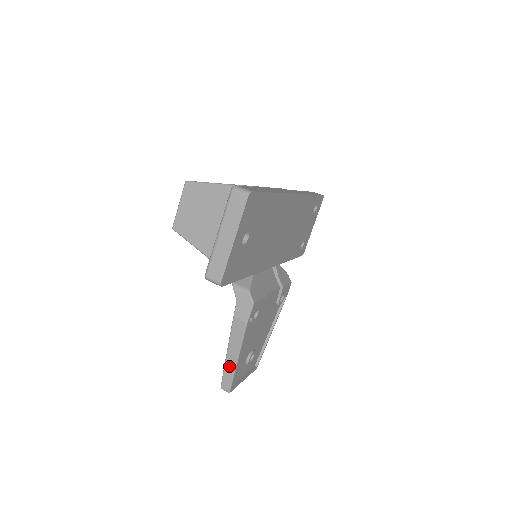
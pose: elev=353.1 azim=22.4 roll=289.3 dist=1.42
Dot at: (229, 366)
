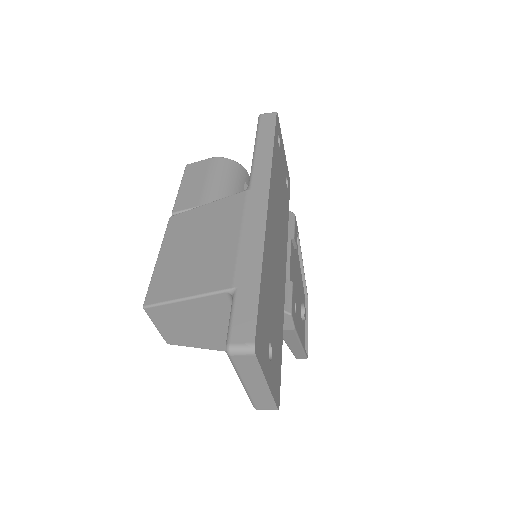
Dot at: (296, 350)
